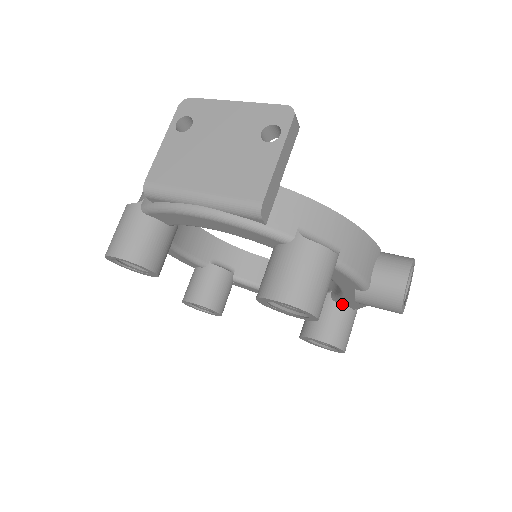
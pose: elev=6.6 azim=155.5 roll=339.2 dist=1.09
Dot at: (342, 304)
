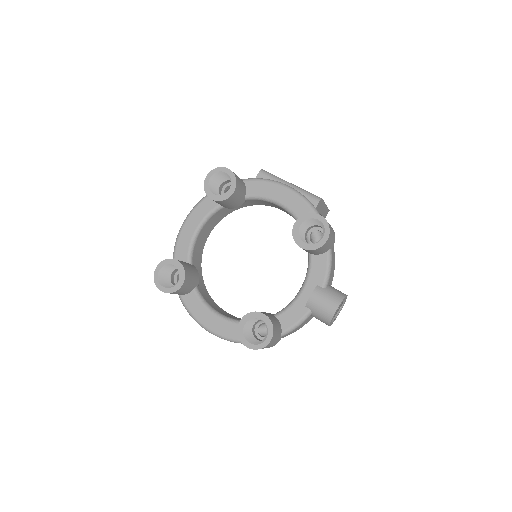
Dot at: (279, 321)
